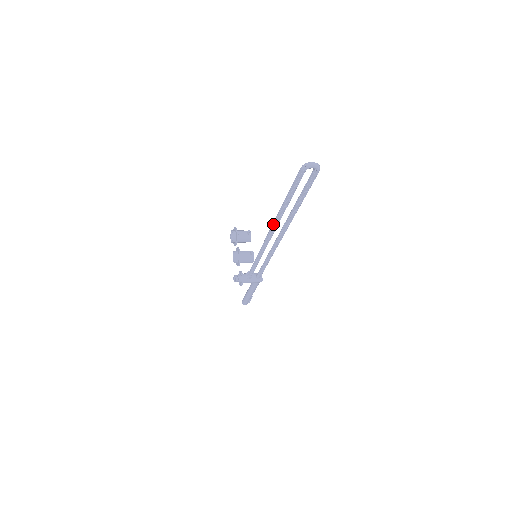
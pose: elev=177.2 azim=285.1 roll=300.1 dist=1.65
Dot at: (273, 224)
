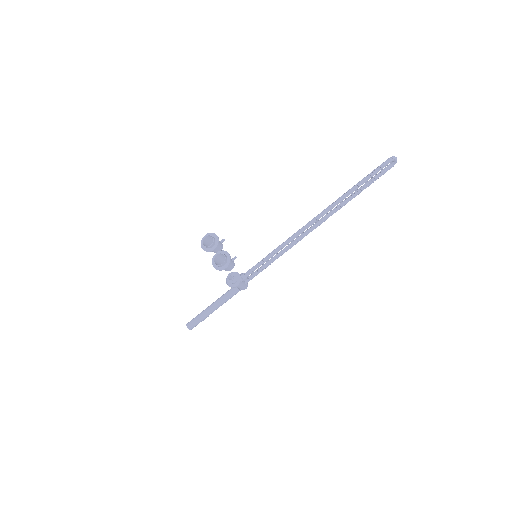
Dot at: (326, 210)
